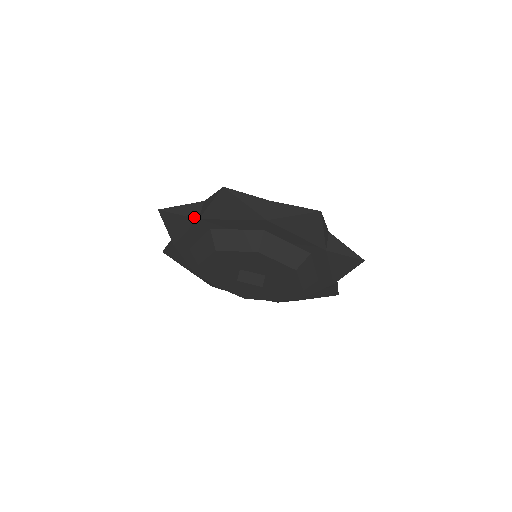
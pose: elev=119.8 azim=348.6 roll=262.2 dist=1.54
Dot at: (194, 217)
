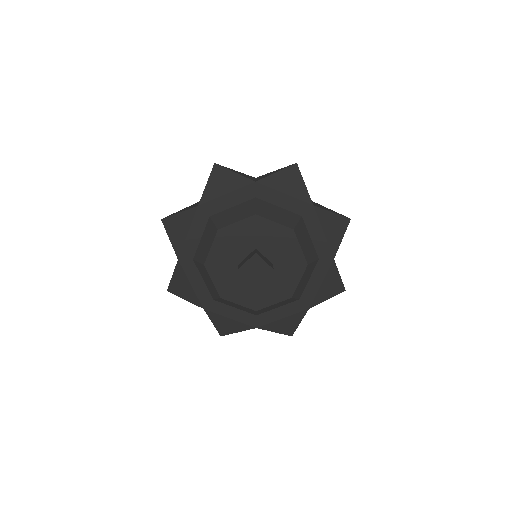
Dot at: (177, 263)
